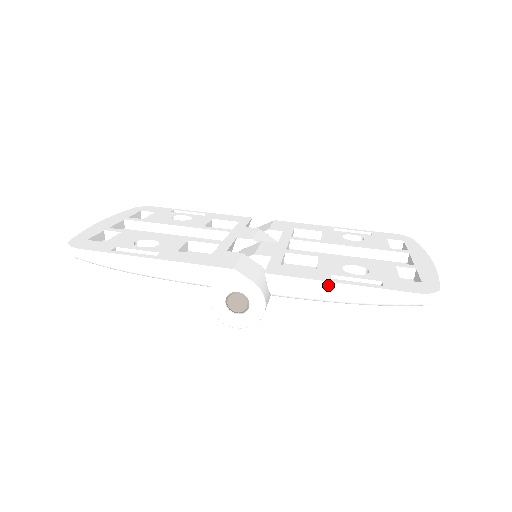
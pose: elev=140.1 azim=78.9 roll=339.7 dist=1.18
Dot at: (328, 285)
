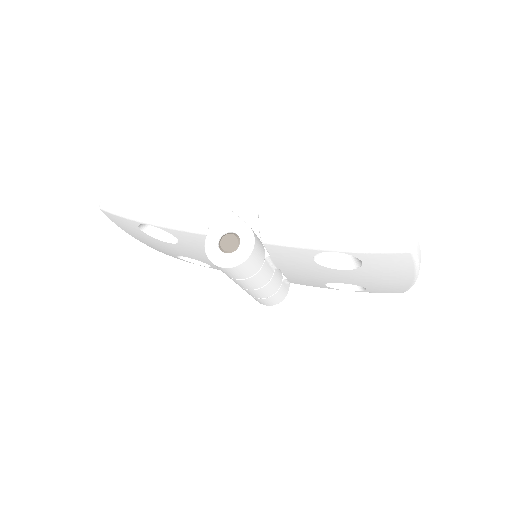
Dot at: (313, 224)
